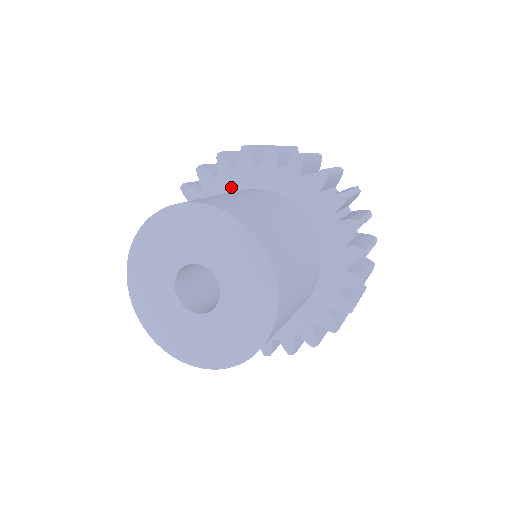
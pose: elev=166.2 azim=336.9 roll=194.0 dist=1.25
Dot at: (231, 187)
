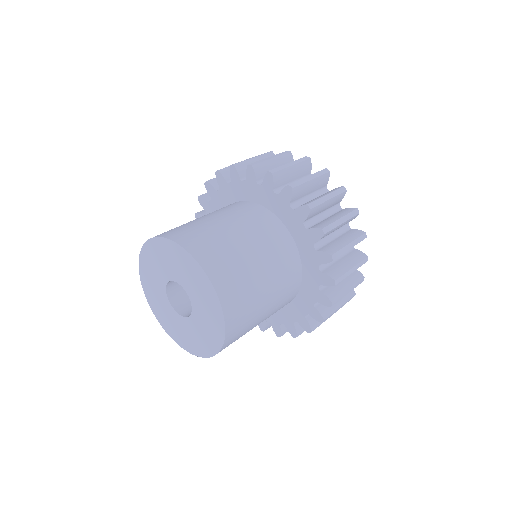
Dot at: (252, 197)
